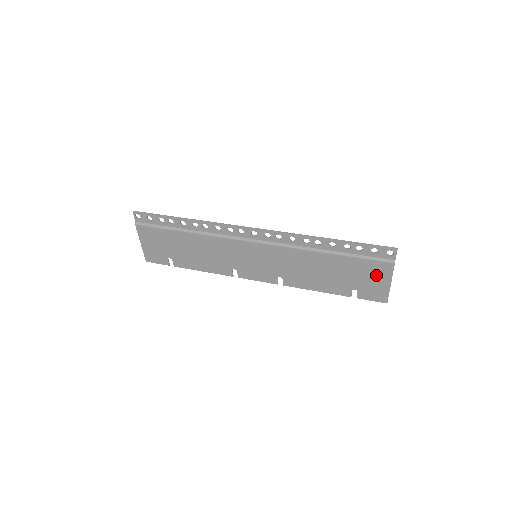
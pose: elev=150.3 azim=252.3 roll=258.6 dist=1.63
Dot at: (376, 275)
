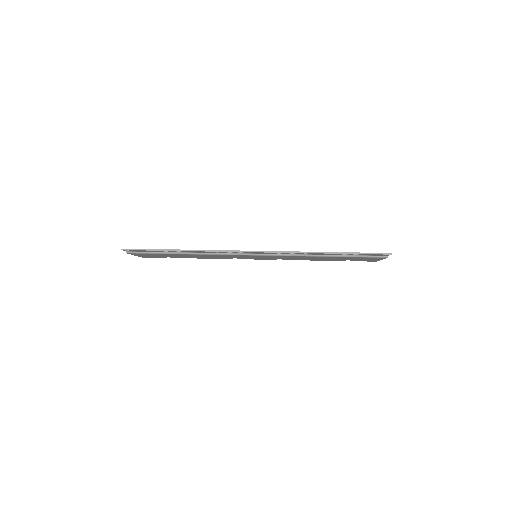
Dot at: occluded
